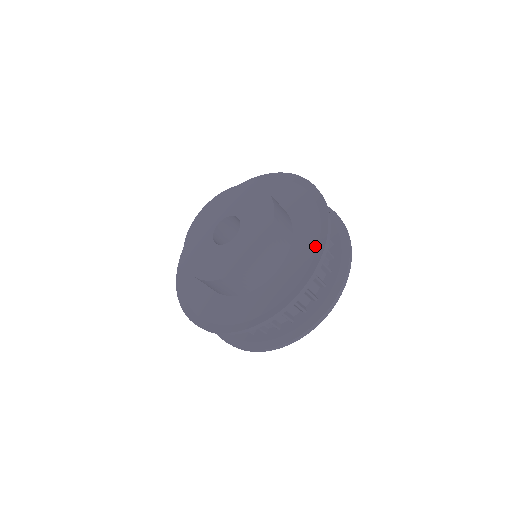
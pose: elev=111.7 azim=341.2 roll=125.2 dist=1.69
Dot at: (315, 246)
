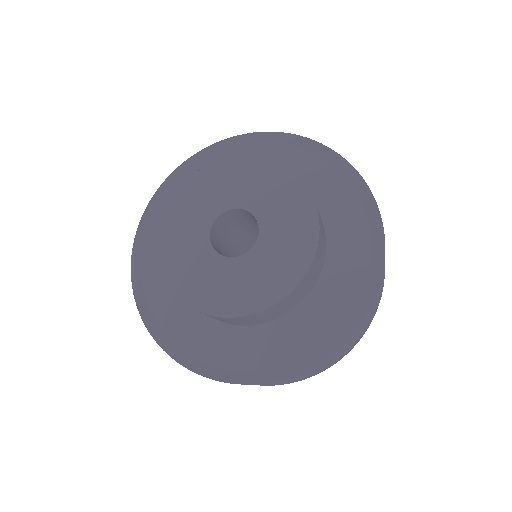
Dot at: (356, 198)
